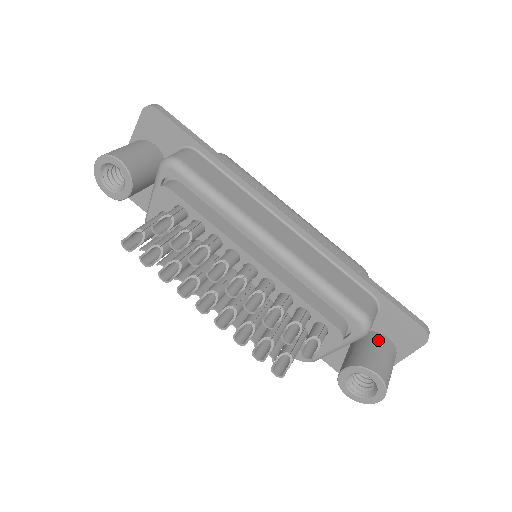
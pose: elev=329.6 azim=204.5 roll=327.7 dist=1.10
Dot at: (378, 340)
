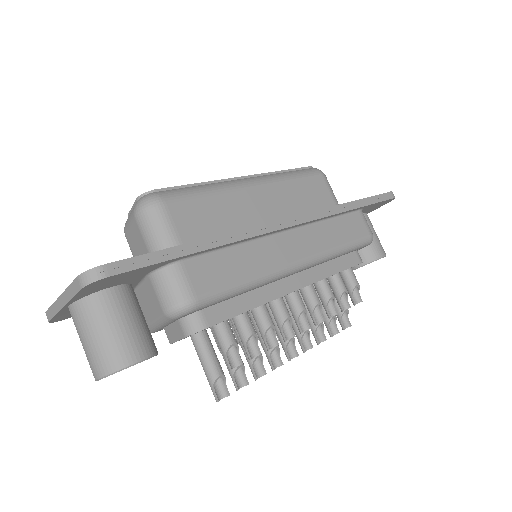
Dot at: occluded
